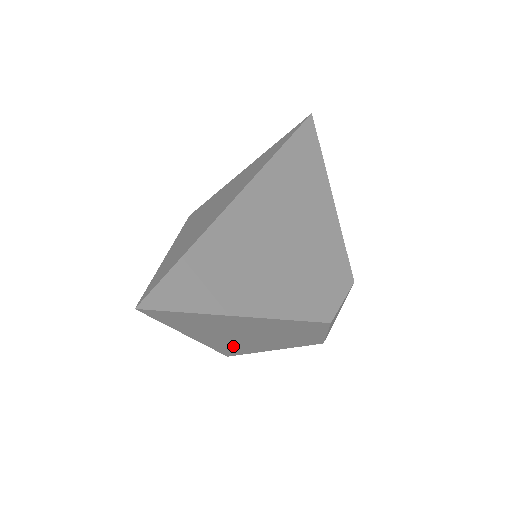
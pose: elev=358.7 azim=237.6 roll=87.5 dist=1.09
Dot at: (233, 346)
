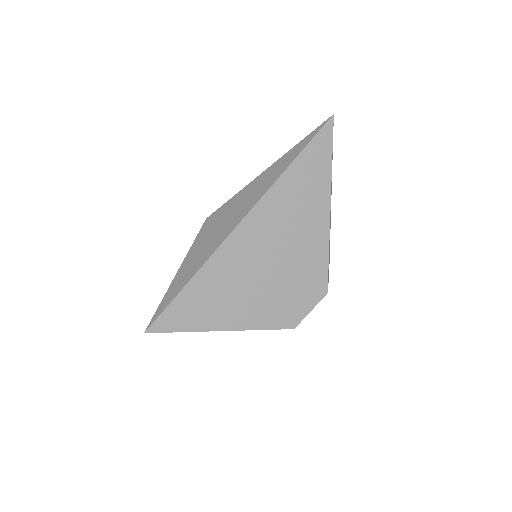
Dot at: occluded
